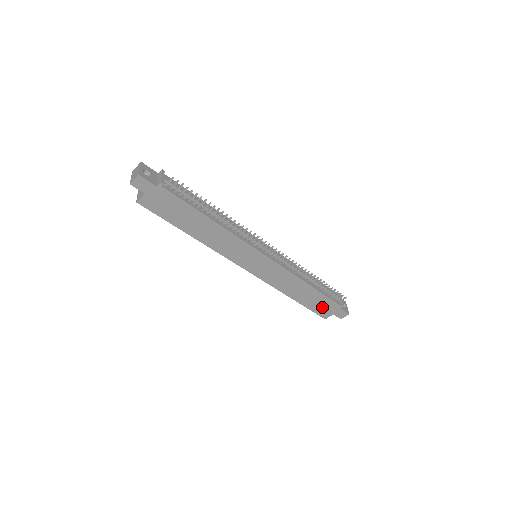
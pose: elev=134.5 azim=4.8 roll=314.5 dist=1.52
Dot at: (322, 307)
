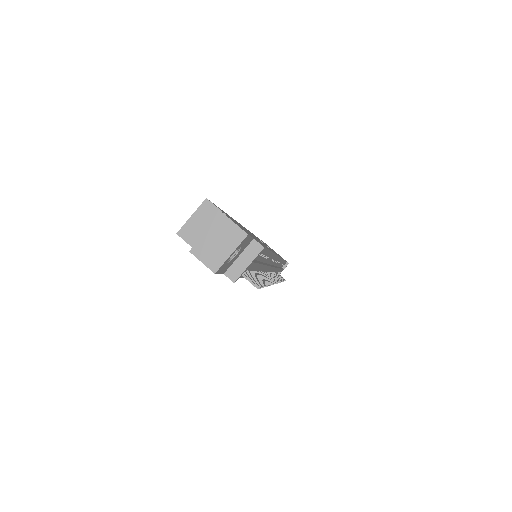
Dot at: occluded
